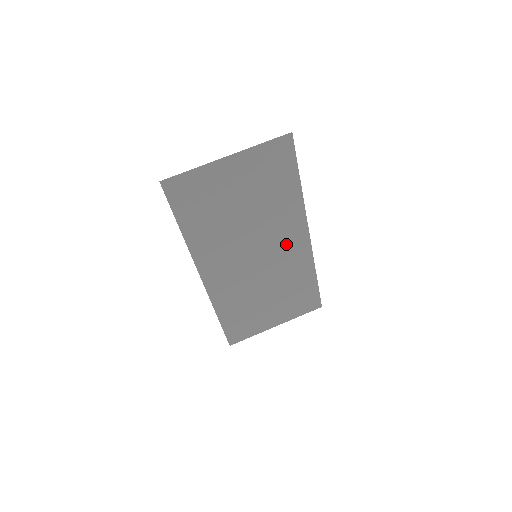
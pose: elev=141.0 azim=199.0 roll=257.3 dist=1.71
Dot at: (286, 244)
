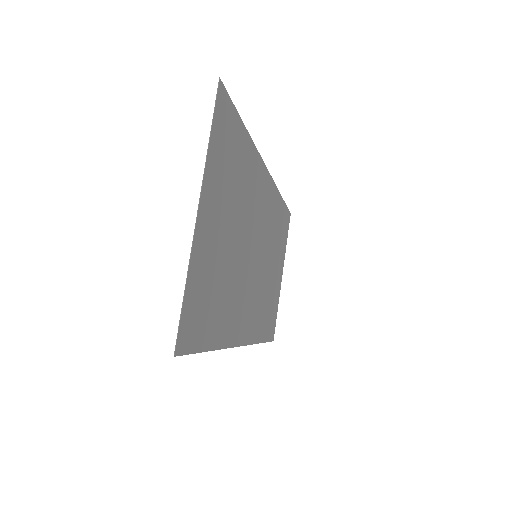
Dot at: (263, 208)
